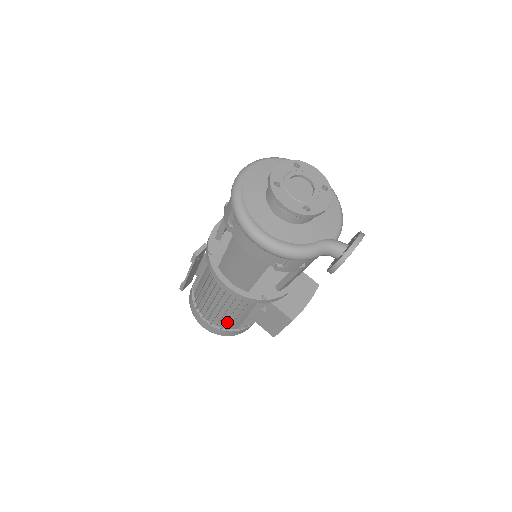
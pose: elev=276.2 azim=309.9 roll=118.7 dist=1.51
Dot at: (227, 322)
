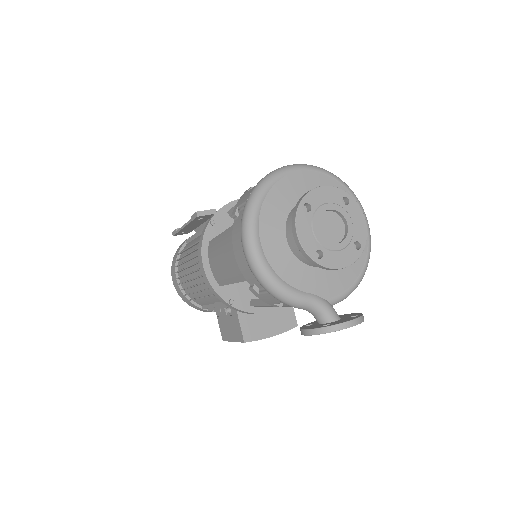
Dot at: (193, 294)
